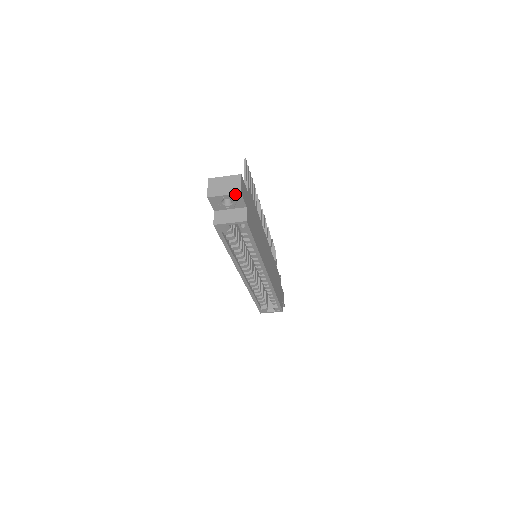
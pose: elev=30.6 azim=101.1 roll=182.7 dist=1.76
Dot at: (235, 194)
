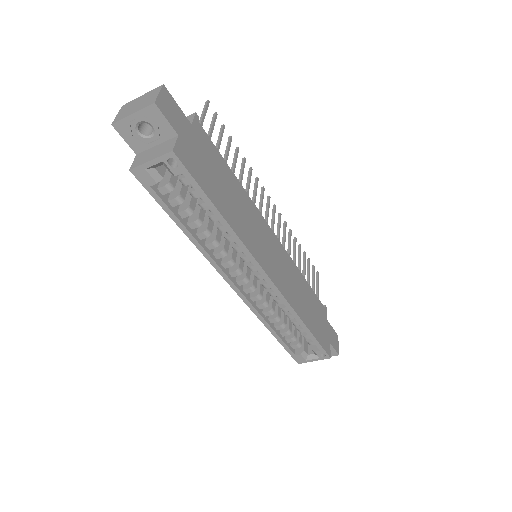
Dot at: (147, 107)
